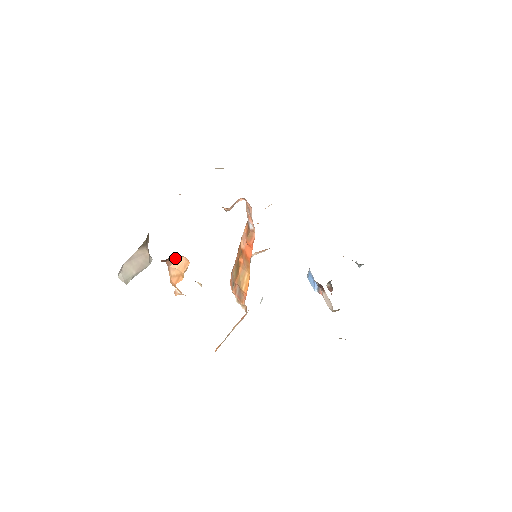
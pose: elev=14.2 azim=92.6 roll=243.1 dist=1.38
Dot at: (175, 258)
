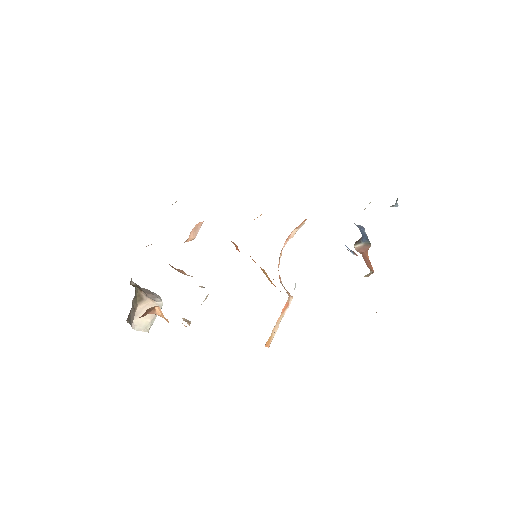
Dot at: (154, 308)
